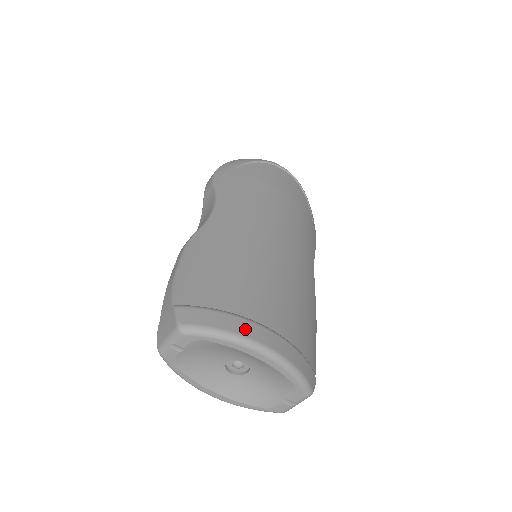
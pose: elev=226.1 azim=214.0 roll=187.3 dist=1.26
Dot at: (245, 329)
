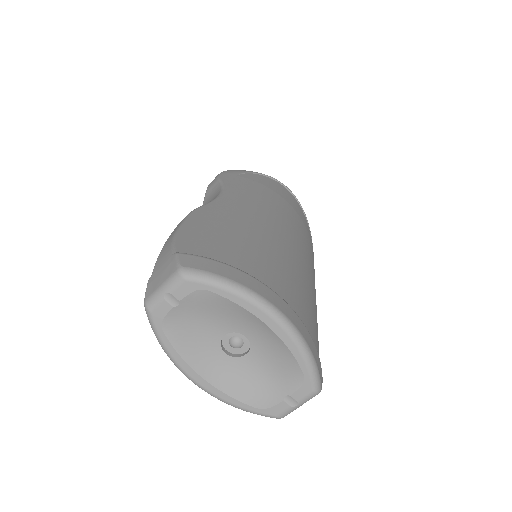
Dot at: (257, 287)
